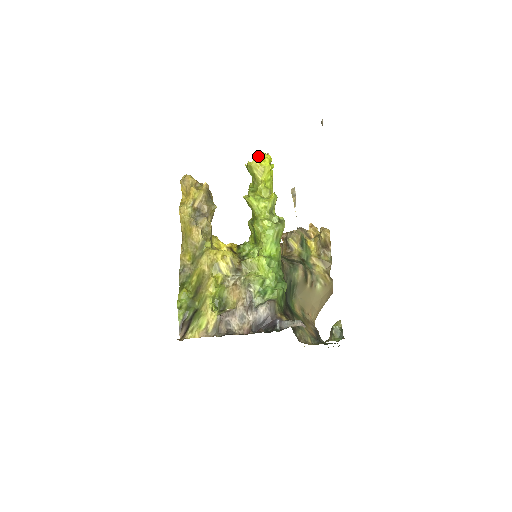
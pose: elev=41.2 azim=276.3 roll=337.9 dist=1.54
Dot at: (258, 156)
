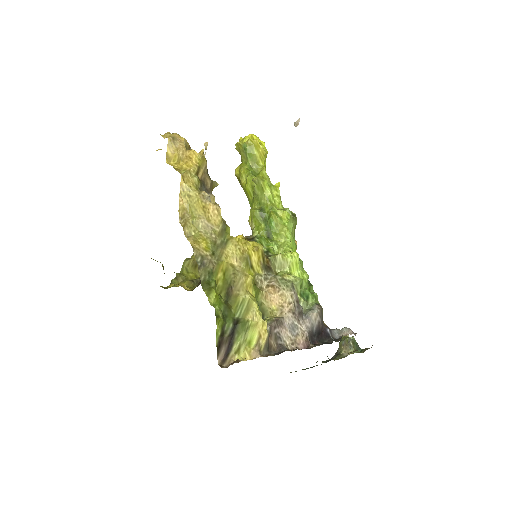
Dot at: (252, 136)
